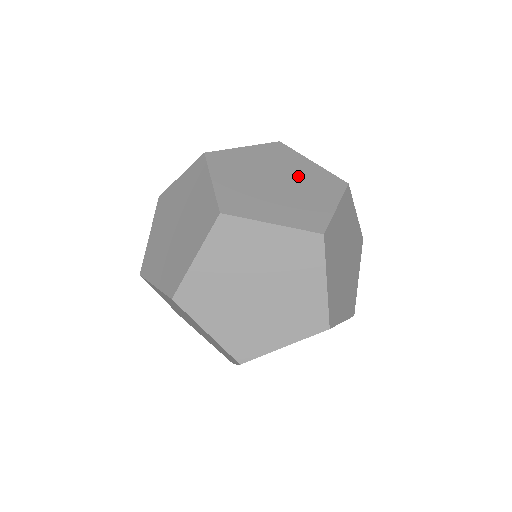
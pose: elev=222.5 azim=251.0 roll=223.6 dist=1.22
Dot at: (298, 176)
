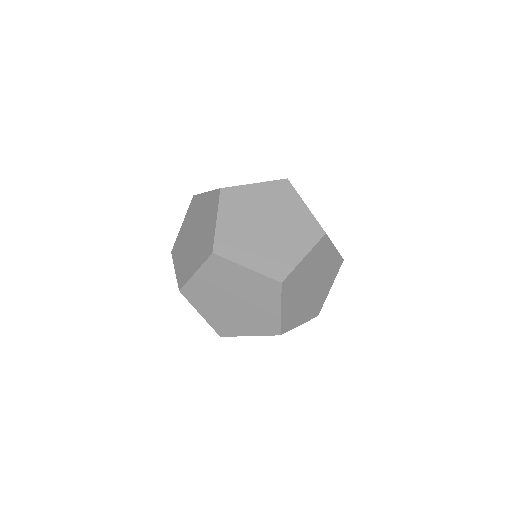
Dot at: (287, 221)
